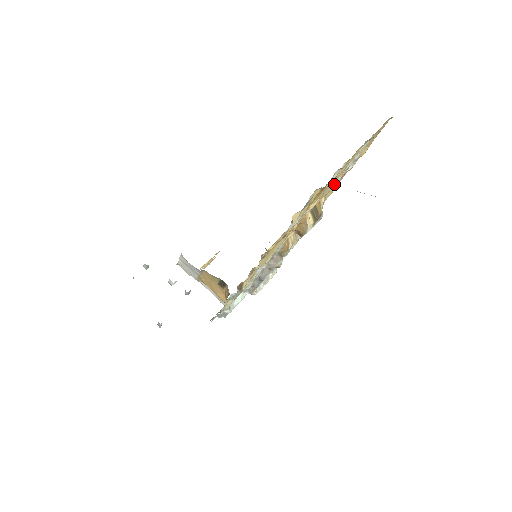
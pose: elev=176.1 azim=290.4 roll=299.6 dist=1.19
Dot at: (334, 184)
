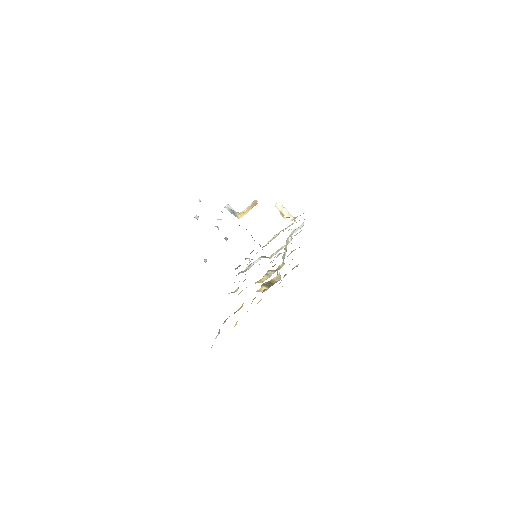
Dot at: occluded
